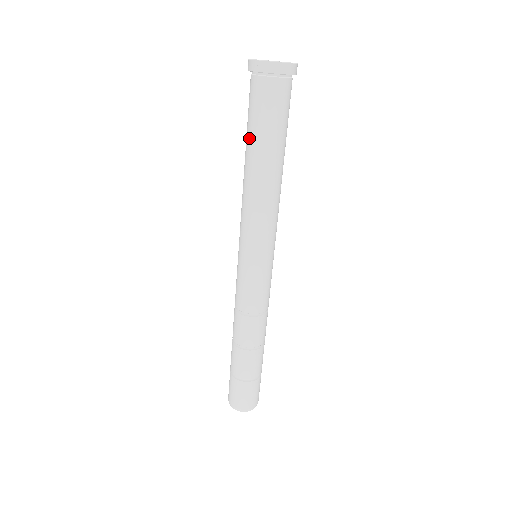
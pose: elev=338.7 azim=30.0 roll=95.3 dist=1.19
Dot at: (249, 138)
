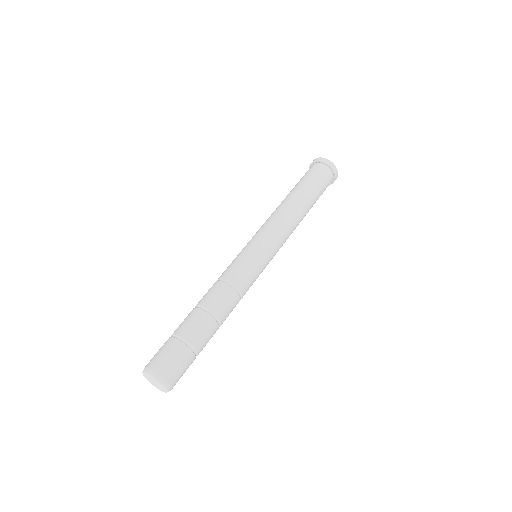
Dot at: (302, 187)
